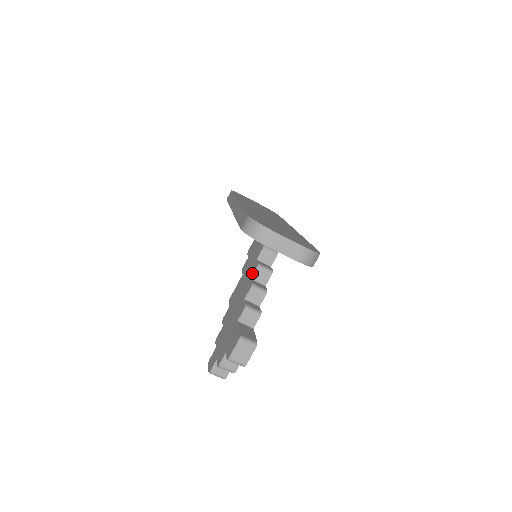
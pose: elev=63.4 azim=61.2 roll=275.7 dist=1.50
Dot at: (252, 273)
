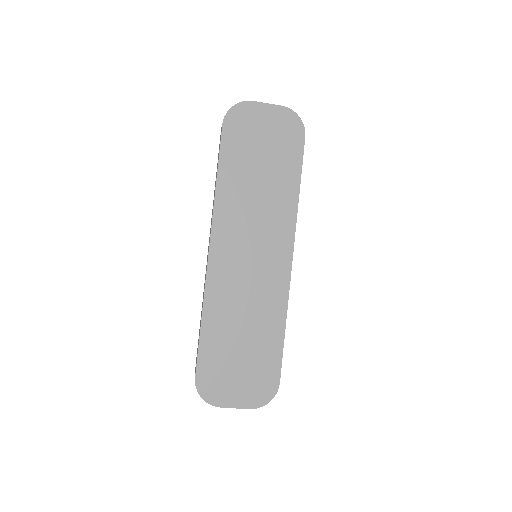
Dot at: occluded
